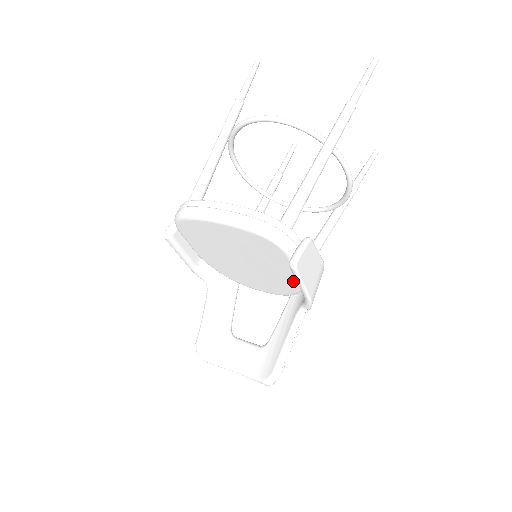
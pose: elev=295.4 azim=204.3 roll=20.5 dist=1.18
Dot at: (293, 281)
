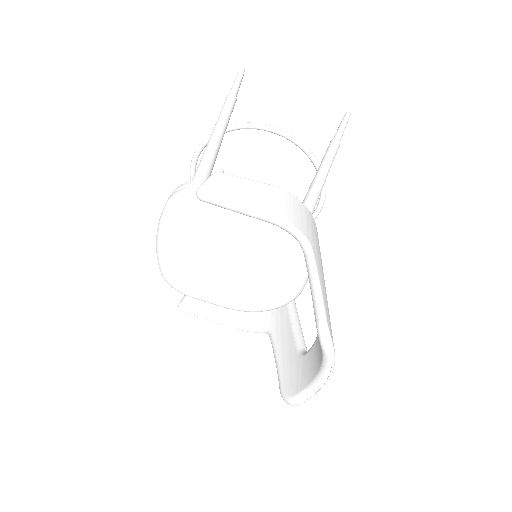
Dot at: (262, 226)
